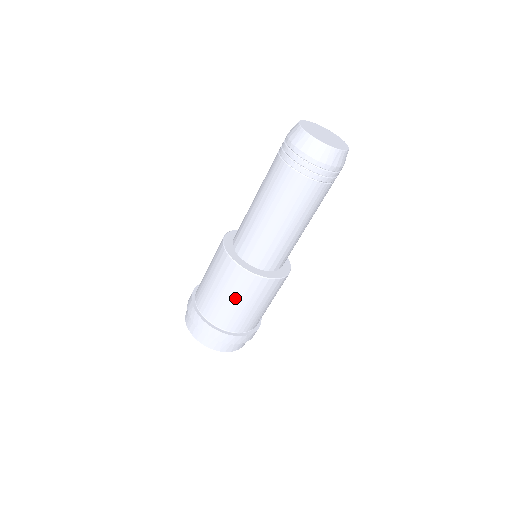
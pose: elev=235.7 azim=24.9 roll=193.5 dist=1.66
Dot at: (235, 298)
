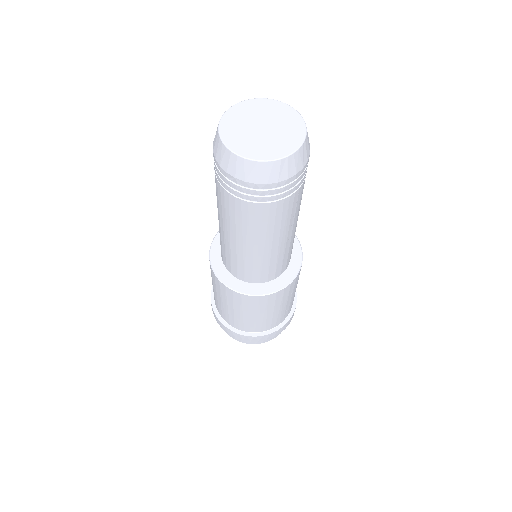
Dot at: (242, 312)
